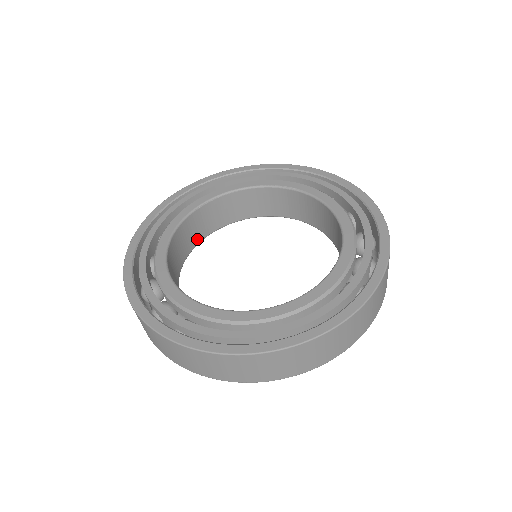
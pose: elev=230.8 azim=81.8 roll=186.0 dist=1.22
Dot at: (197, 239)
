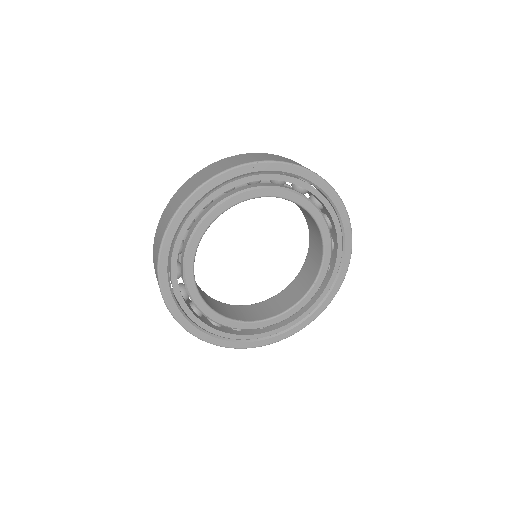
Dot at: (226, 315)
